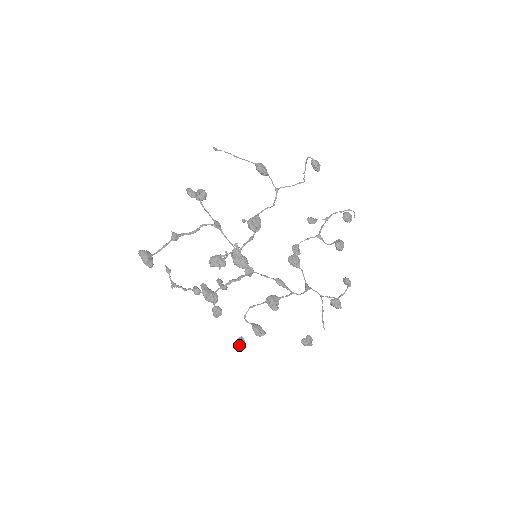
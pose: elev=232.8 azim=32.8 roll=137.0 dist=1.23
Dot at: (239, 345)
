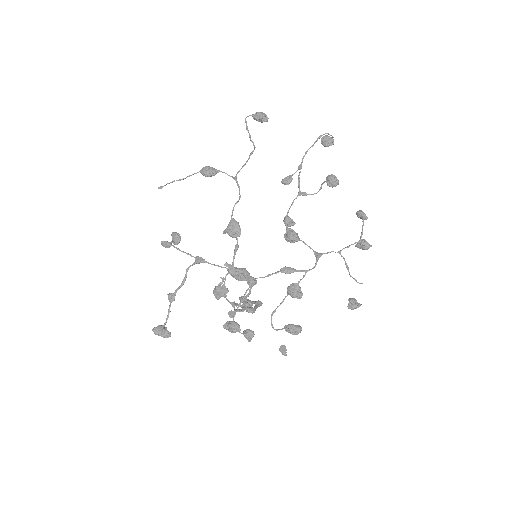
Dot at: occluded
